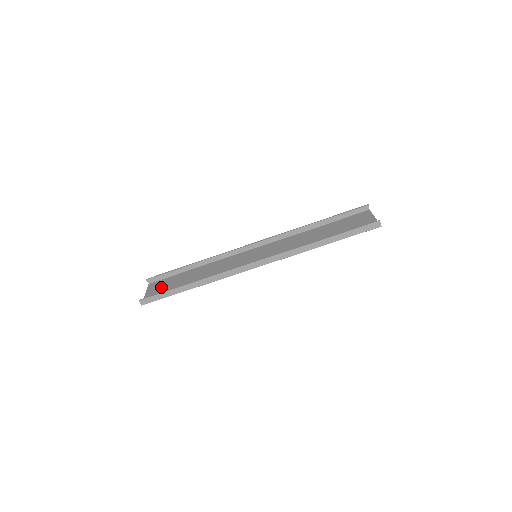
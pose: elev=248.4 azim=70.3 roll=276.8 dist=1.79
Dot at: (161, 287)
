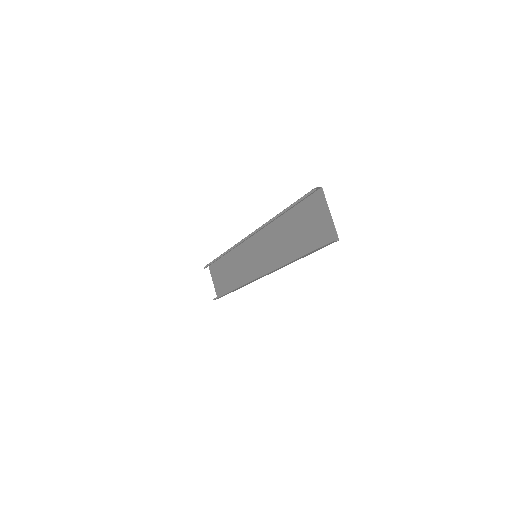
Dot at: (217, 277)
